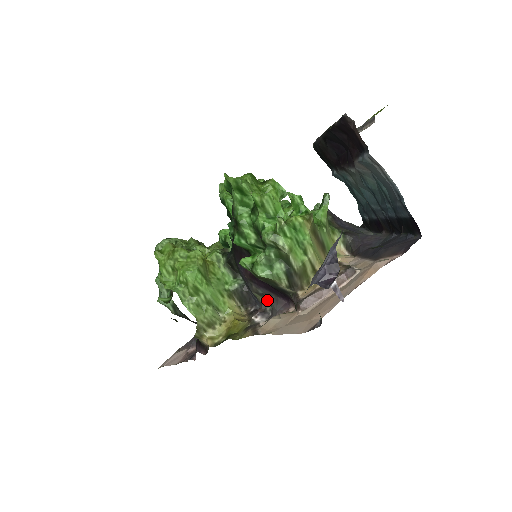
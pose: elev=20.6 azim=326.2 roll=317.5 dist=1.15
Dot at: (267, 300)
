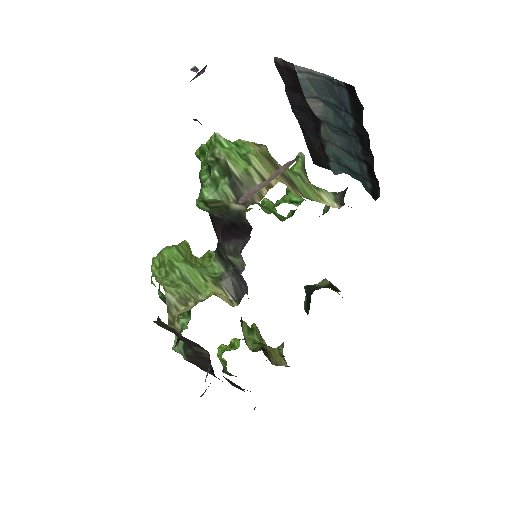
Dot at: (241, 258)
